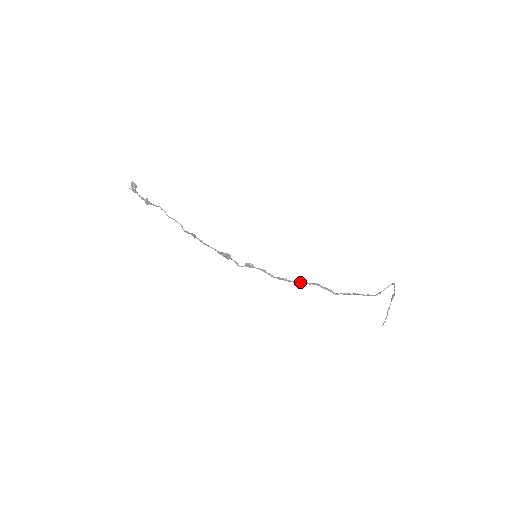
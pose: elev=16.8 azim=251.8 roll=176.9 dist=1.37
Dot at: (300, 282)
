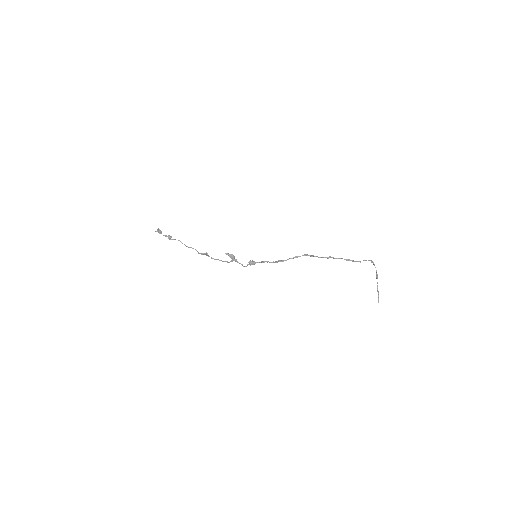
Dot at: (291, 258)
